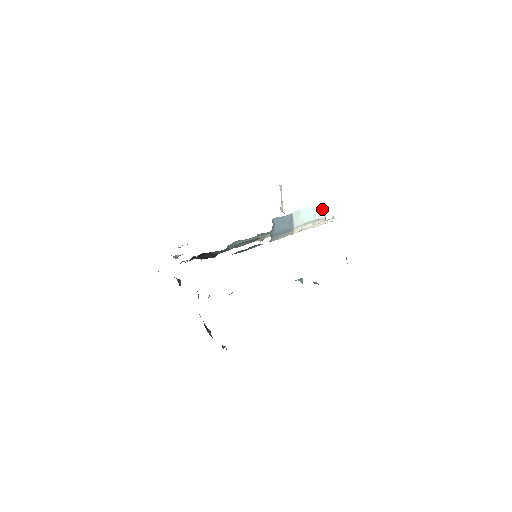
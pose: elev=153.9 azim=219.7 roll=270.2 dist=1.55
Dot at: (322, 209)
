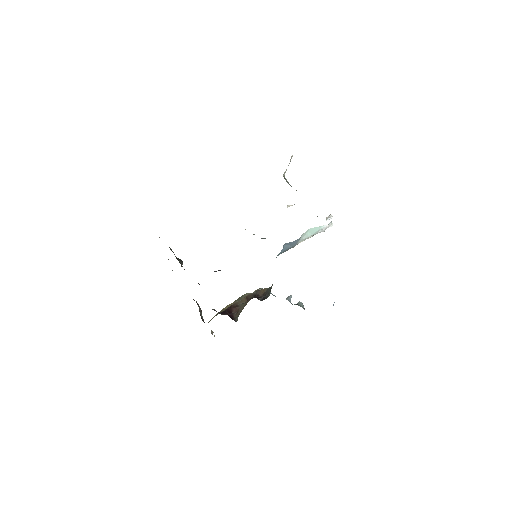
Dot at: (326, 227)
